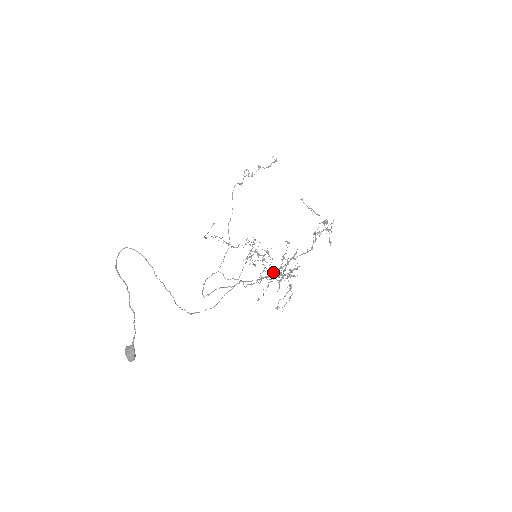
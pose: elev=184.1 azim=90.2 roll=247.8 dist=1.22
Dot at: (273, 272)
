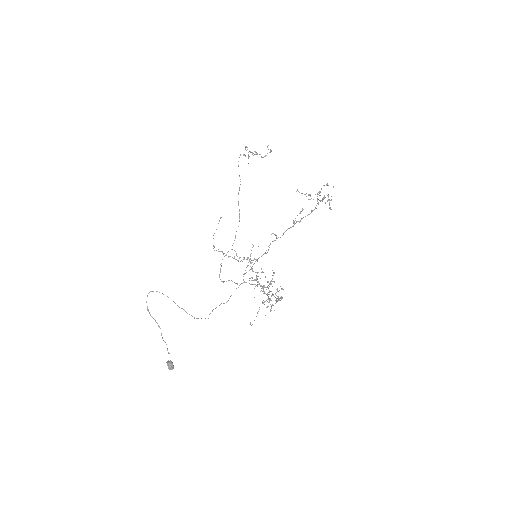
Dot at: (264, 293)
